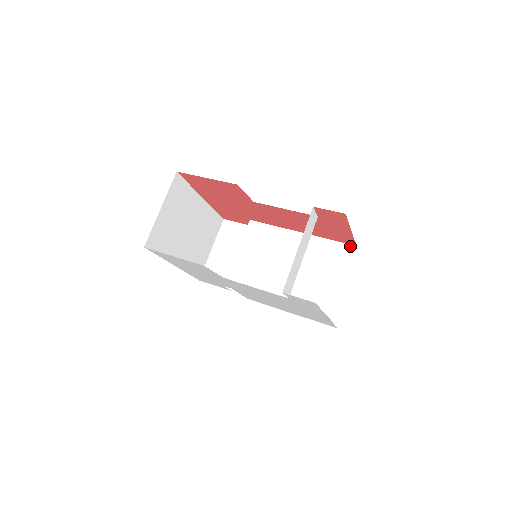
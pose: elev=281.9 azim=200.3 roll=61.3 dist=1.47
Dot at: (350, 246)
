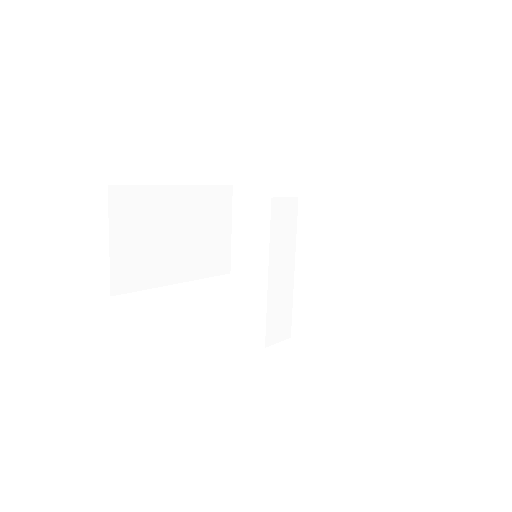
Dot at: (390, 201)
